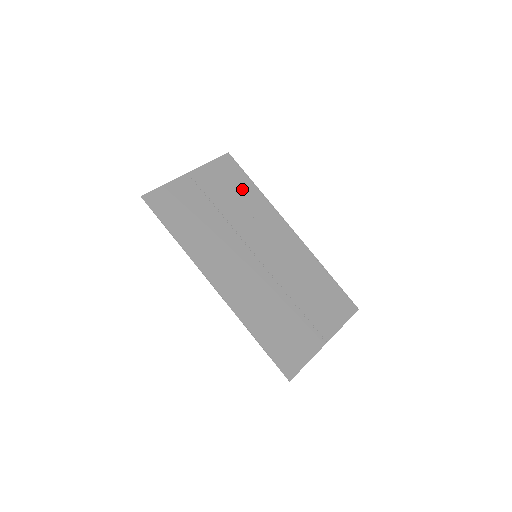
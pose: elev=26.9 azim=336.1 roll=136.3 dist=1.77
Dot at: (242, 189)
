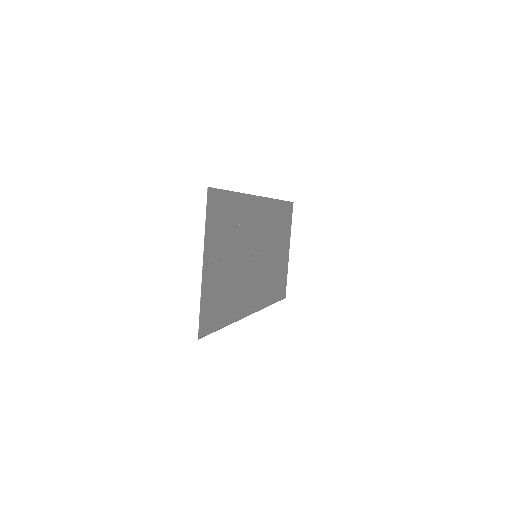
Dot at: (231, 213)
